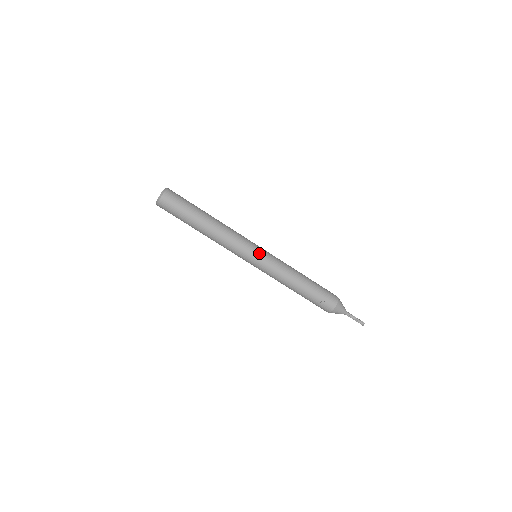
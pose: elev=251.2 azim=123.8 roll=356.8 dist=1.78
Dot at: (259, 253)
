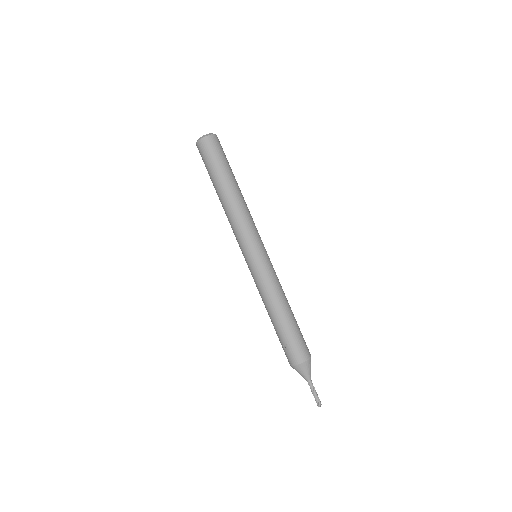
Dot at: (254, 256)
